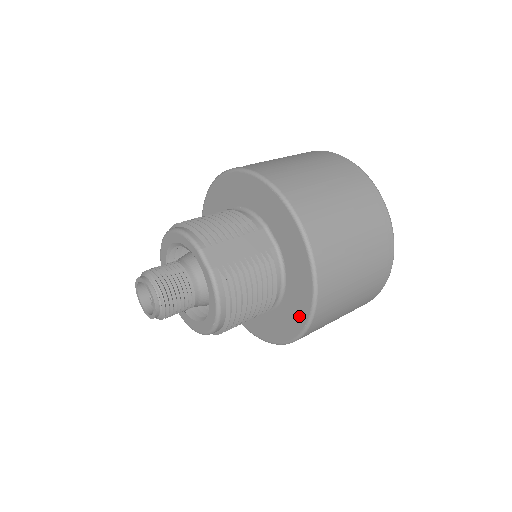
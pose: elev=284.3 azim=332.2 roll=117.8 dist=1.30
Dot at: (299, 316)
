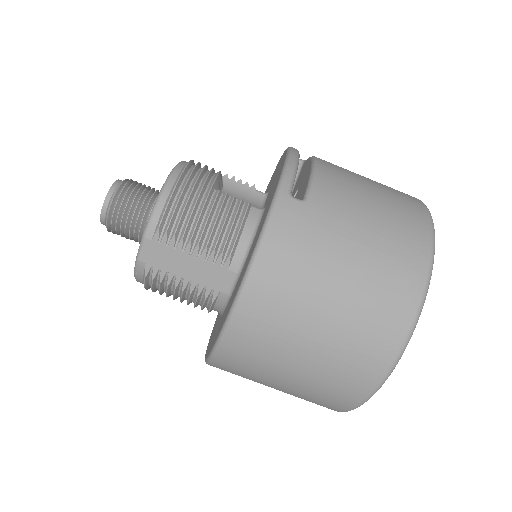
Dot at: occluded
